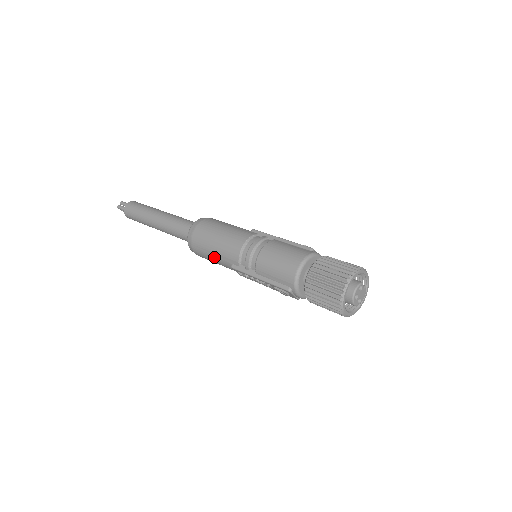
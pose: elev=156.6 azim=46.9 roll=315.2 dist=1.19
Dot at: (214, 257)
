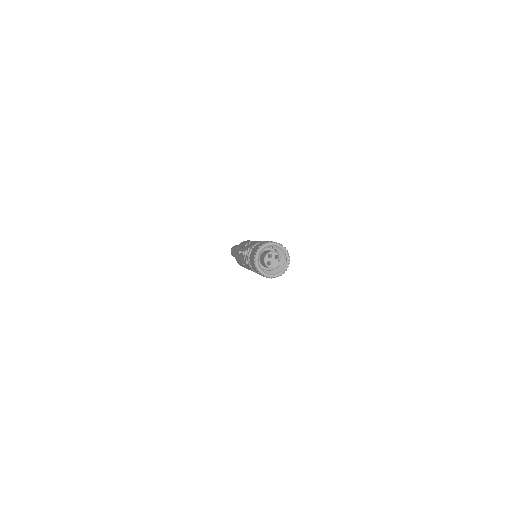
Dot at: (240, 246)
